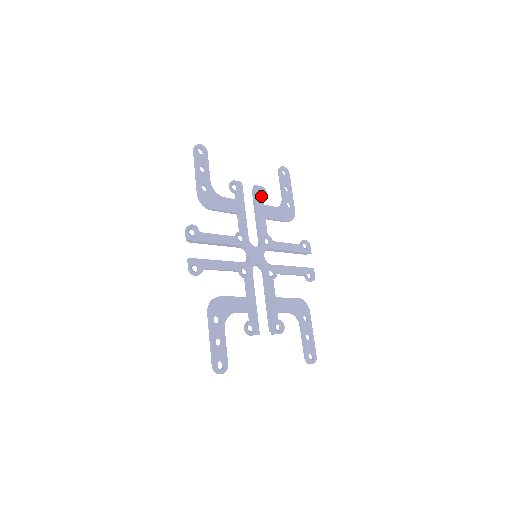
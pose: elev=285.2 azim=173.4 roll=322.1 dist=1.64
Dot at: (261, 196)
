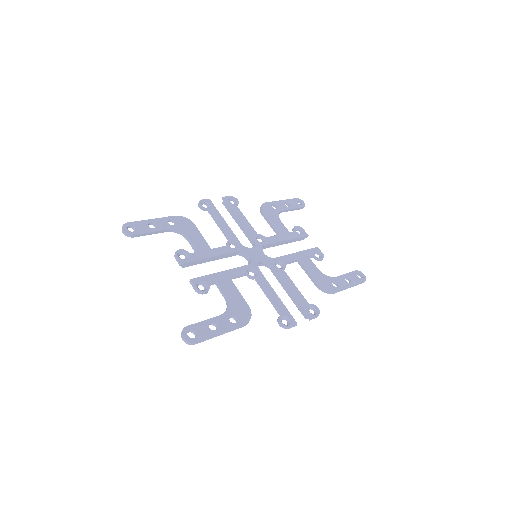
Dot at: (314, 254)
